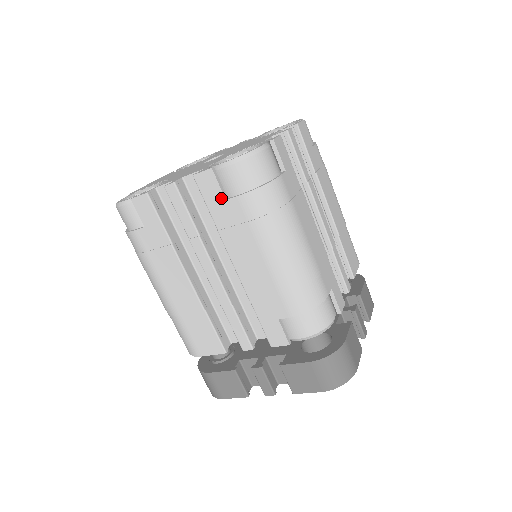
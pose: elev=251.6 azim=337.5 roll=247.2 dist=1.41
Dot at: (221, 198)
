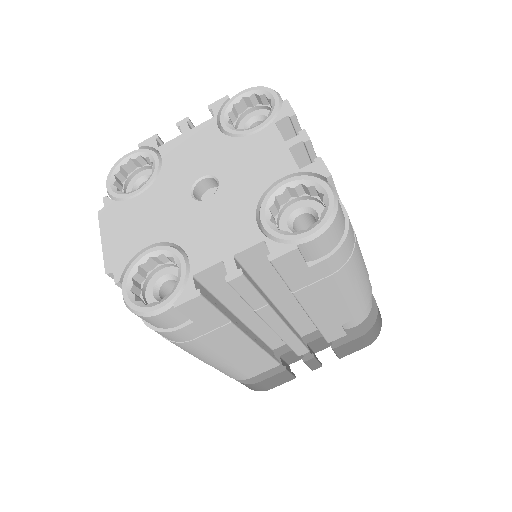
Dot at: (303, 268)
